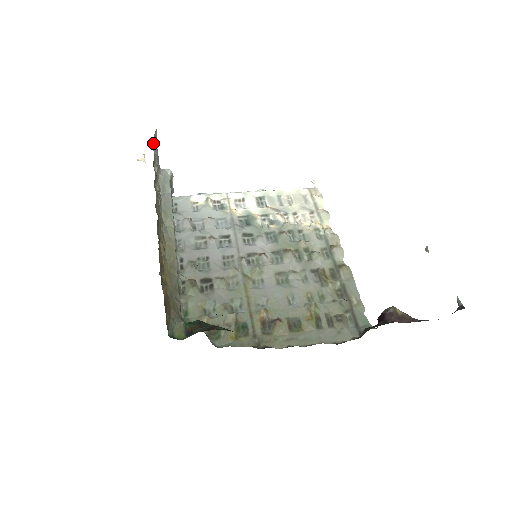
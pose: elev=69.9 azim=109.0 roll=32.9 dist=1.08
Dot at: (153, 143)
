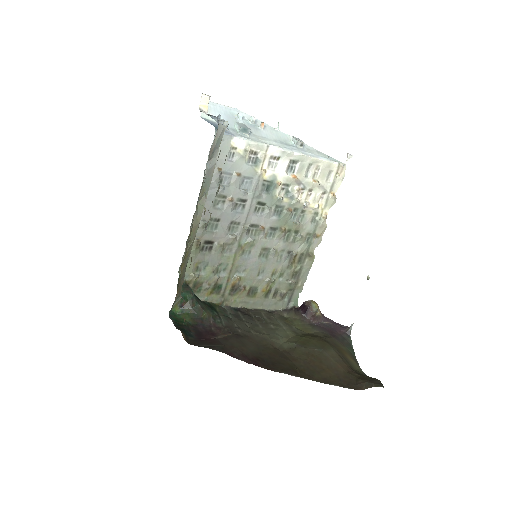
Dot at: occluded
